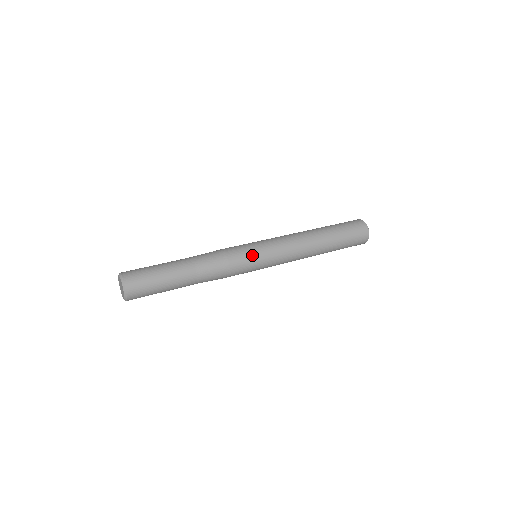
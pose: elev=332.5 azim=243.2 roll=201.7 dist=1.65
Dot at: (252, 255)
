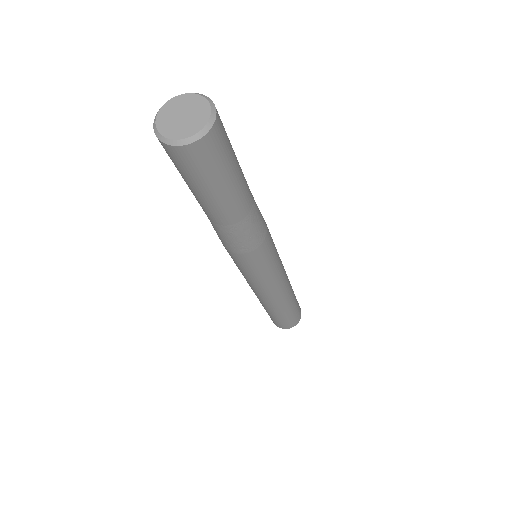
Dot at: (274, 252)
